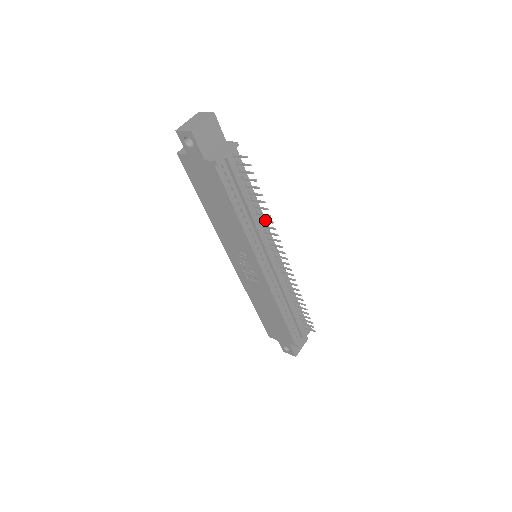
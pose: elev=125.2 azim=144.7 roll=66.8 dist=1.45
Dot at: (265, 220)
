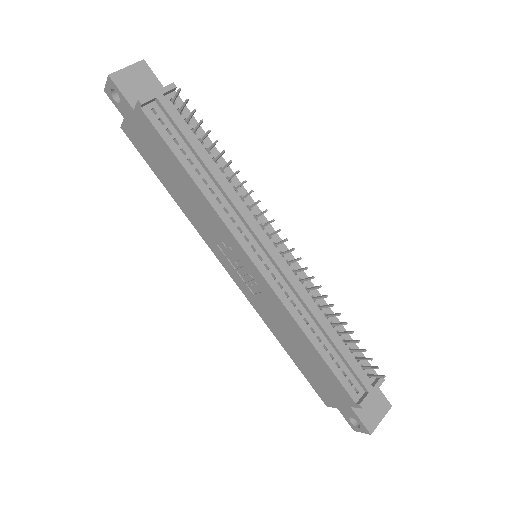
Dot at: occluded
